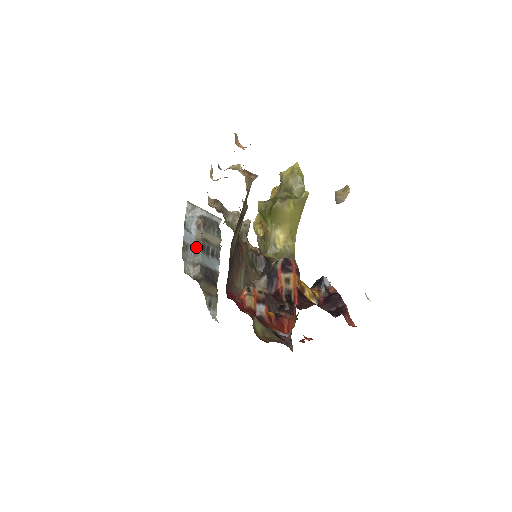
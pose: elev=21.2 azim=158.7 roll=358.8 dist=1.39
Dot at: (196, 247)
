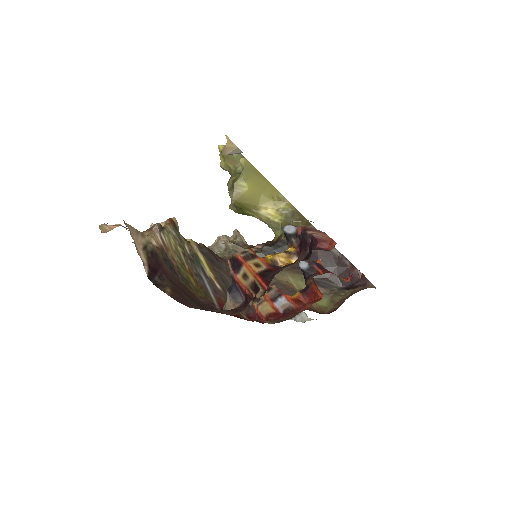
Dot at: occluded
